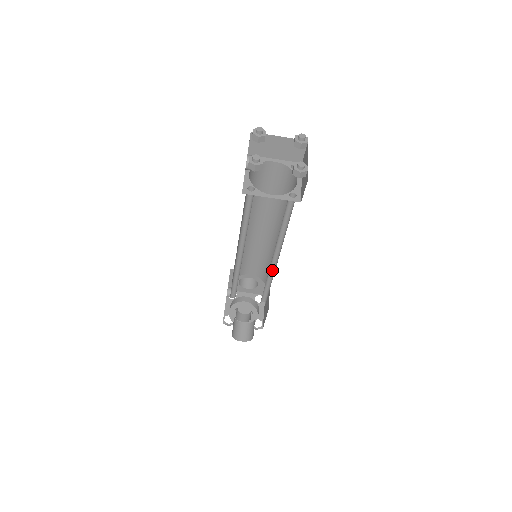
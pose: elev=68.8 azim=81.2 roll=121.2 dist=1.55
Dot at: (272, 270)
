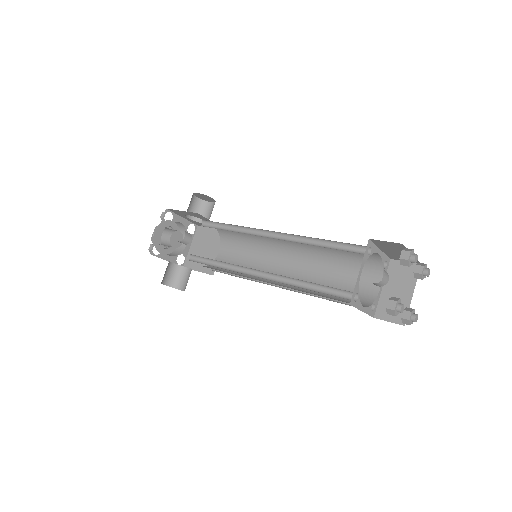
Dot at: occluded
